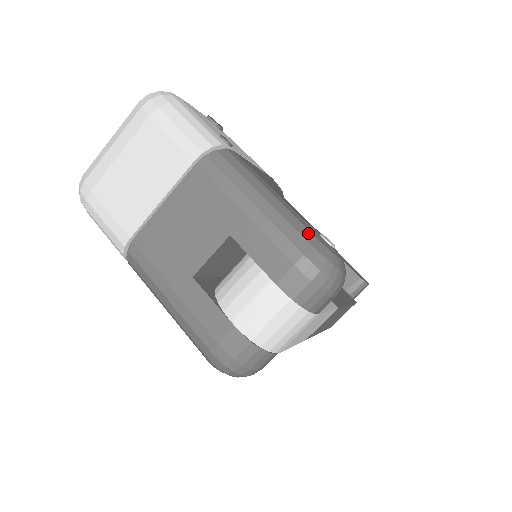
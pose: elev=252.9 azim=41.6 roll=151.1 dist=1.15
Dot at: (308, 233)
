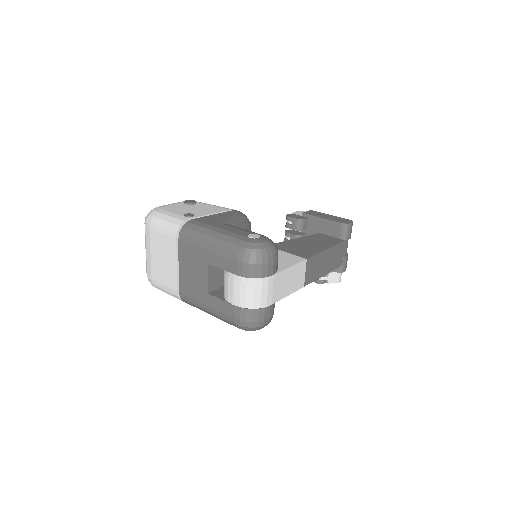
Dot at: (237, 241)
